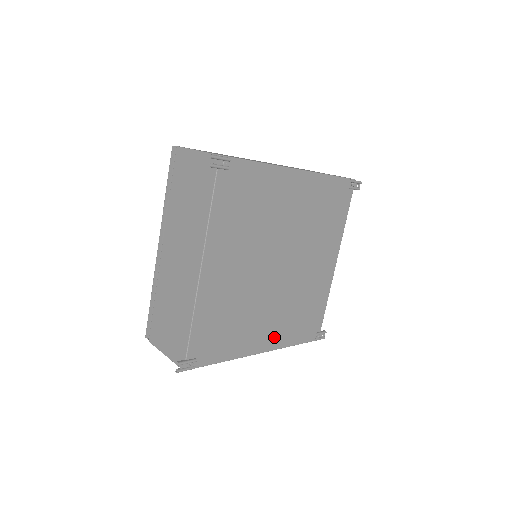
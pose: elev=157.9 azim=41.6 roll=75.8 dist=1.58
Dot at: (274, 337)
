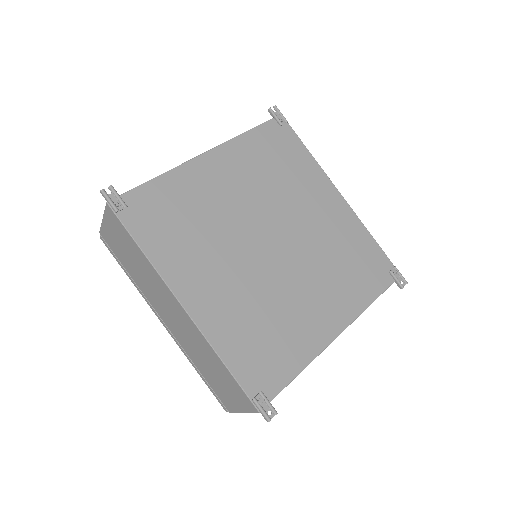
Dot at: (211, 312)
